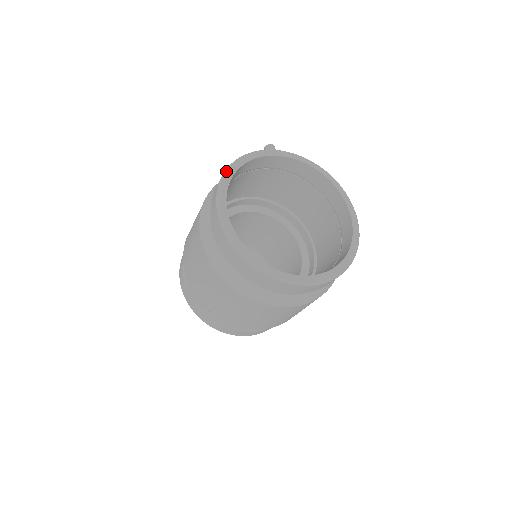
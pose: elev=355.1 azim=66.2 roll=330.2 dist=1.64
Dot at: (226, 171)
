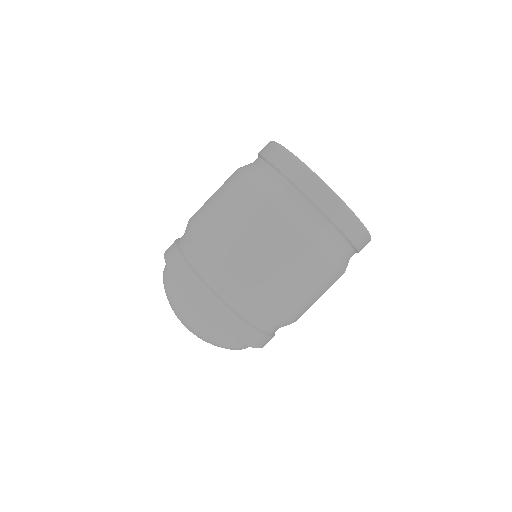
Dot at: occluded
